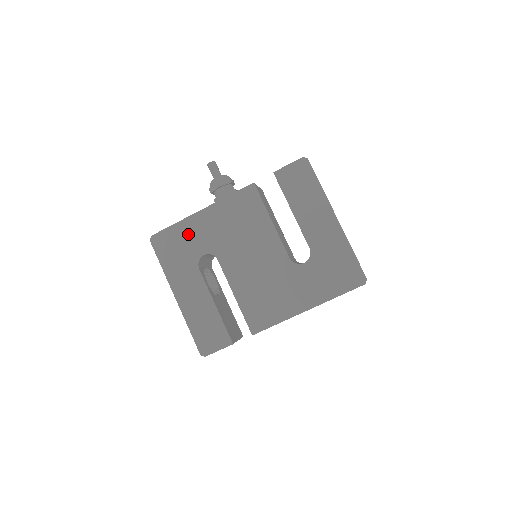
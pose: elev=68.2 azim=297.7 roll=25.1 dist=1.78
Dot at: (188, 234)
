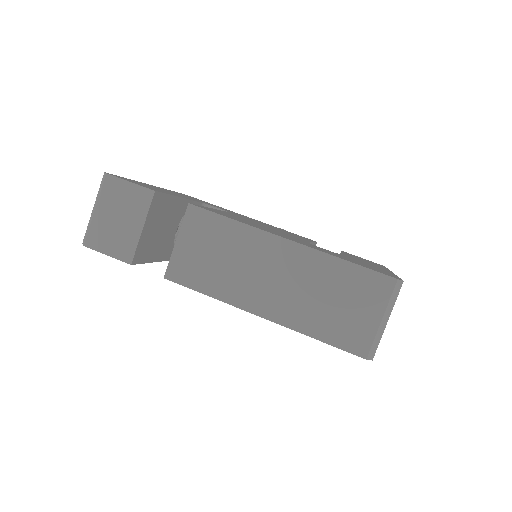
Dot at: (222, 208)
